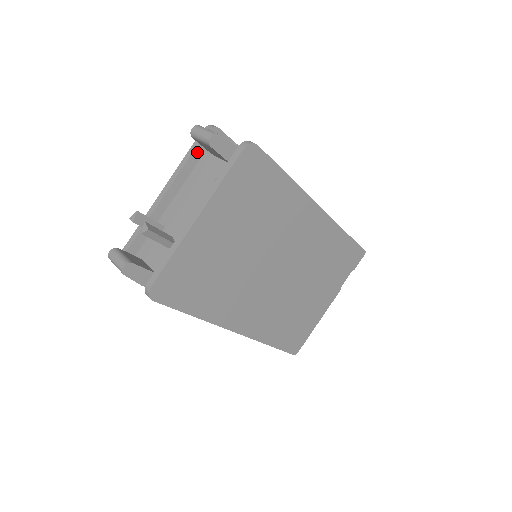
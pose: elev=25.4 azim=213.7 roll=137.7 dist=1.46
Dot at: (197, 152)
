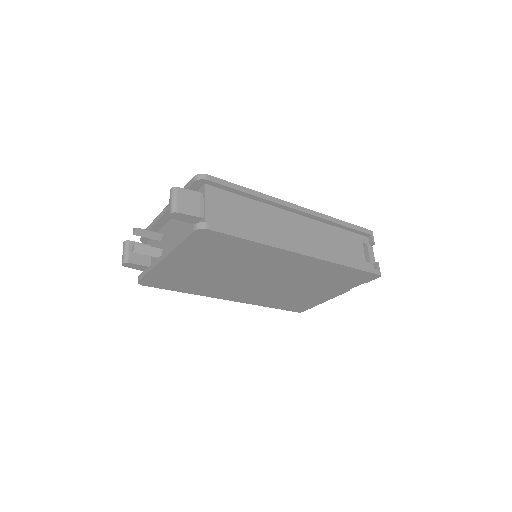
Dot at: occluded
